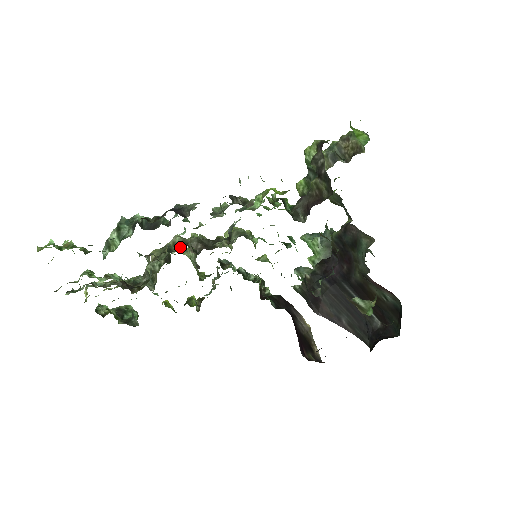
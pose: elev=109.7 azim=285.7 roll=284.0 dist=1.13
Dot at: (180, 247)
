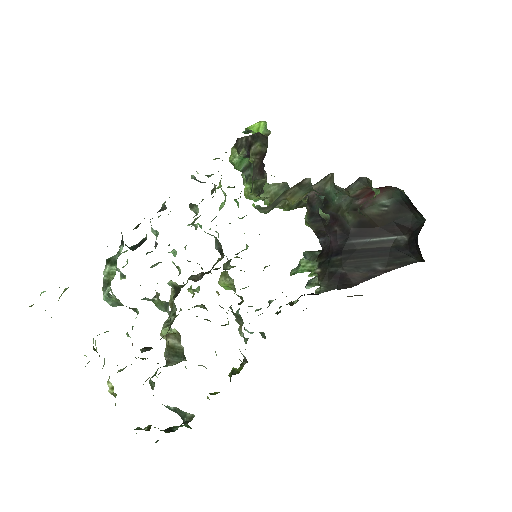
Dot at: occluded
